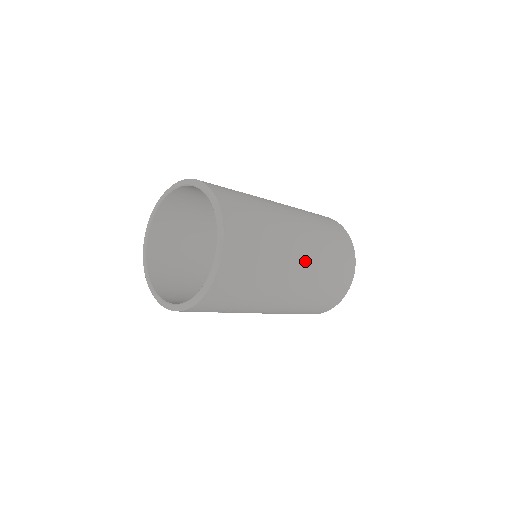
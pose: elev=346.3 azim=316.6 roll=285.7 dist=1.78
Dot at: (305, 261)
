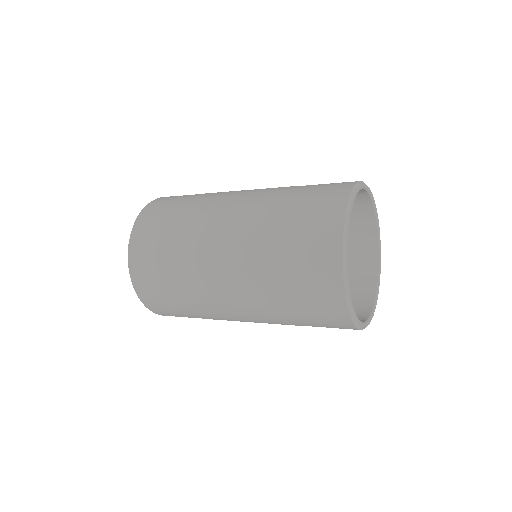
Dot at: (244, 312)
